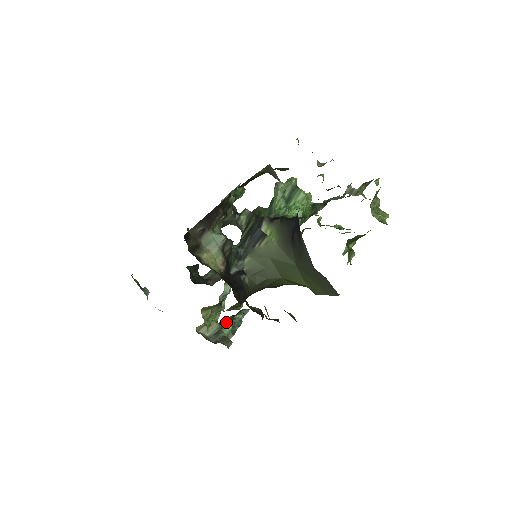
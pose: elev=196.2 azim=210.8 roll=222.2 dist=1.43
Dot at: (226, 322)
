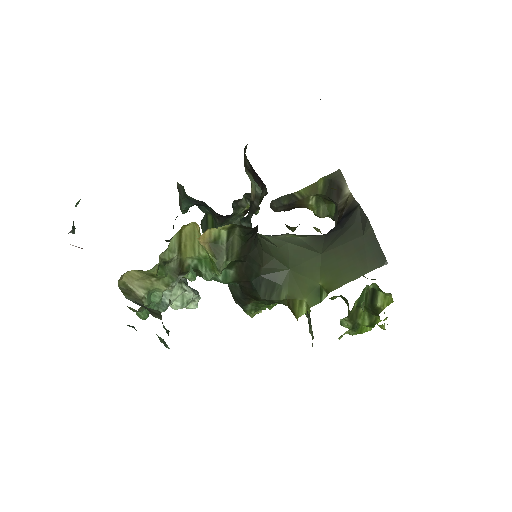
Dot at: occluded
